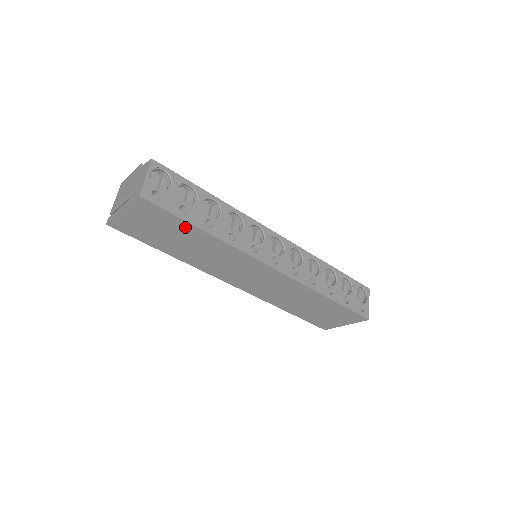
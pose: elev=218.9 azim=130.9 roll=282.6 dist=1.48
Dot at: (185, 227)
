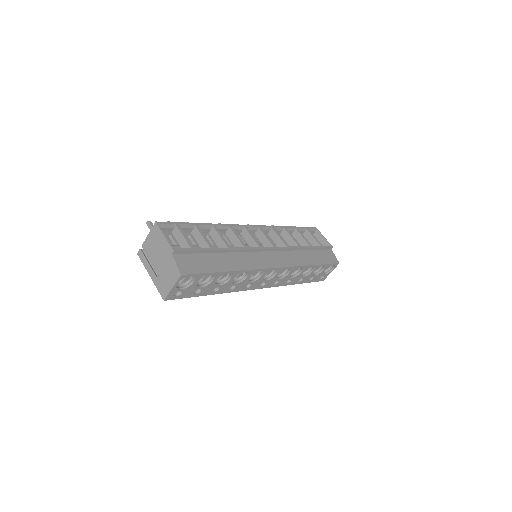
Dot at: occluded
